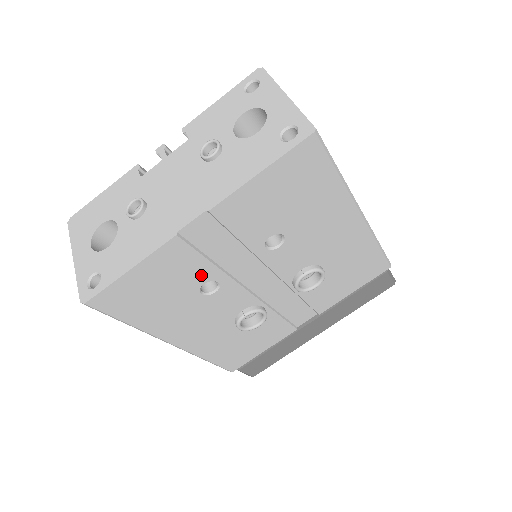
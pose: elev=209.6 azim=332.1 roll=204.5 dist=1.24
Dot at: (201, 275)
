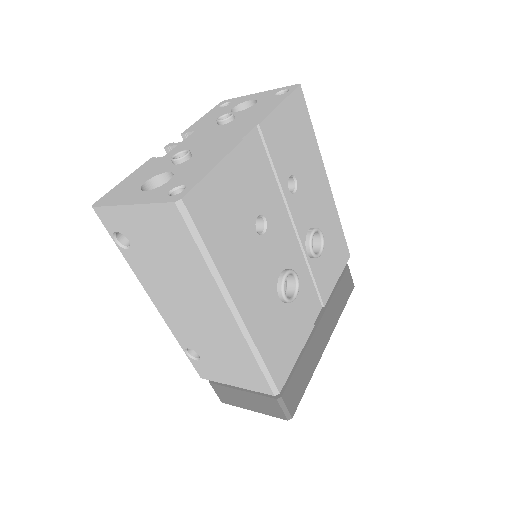
Dot at: (256, 202)
